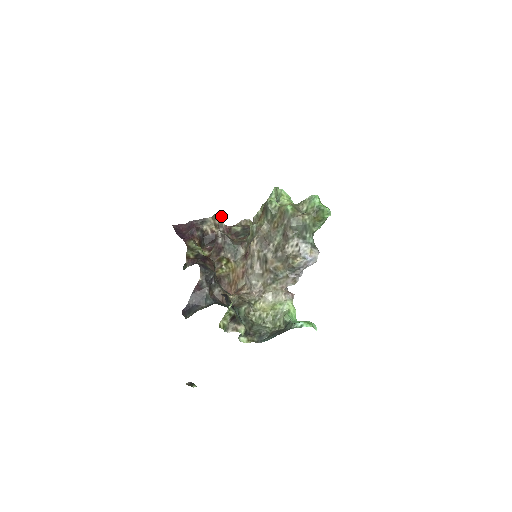
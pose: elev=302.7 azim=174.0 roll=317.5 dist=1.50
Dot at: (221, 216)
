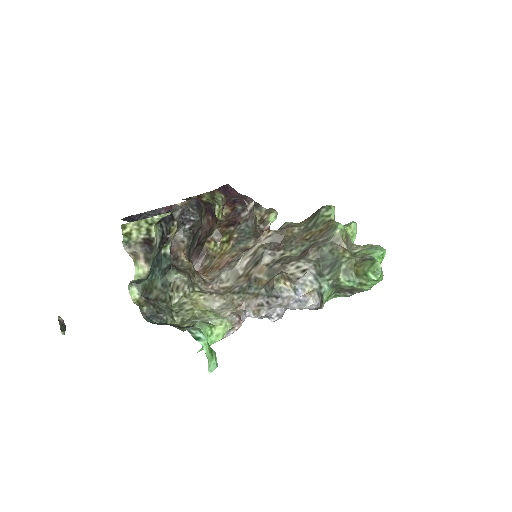
Dot at: (275, 215)
